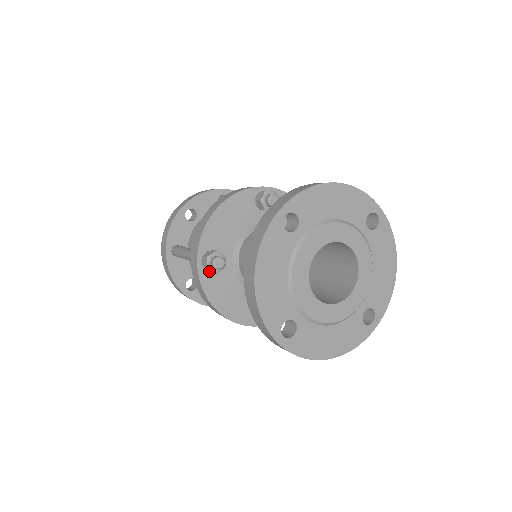
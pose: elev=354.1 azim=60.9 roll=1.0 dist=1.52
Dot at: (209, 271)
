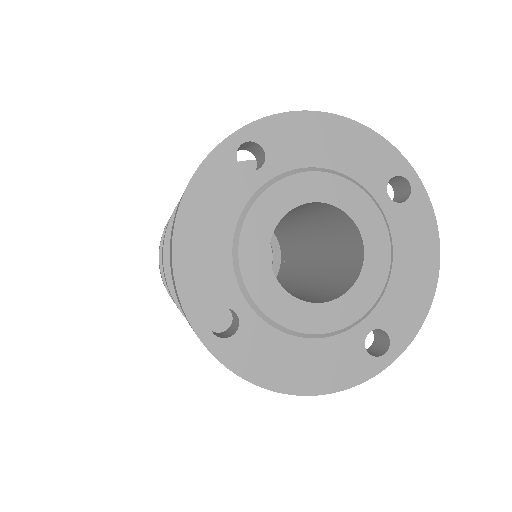
Dot at: occluded
